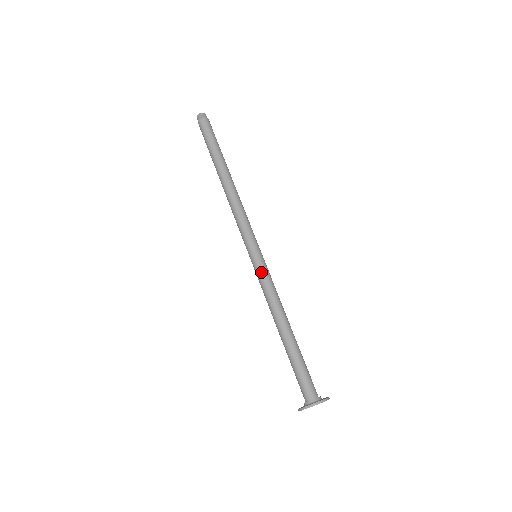
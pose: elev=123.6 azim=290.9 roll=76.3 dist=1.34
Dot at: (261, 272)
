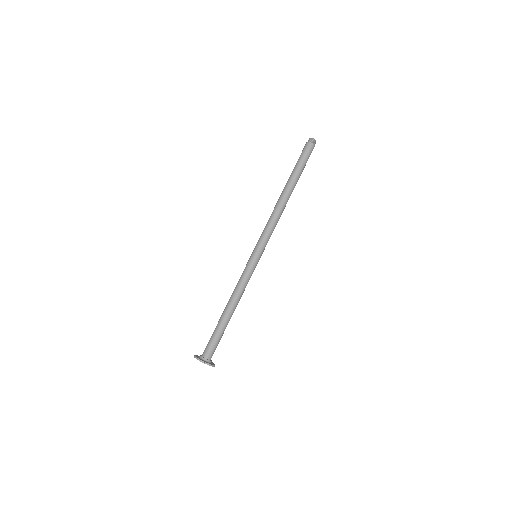
Dot at: (248, 268)
